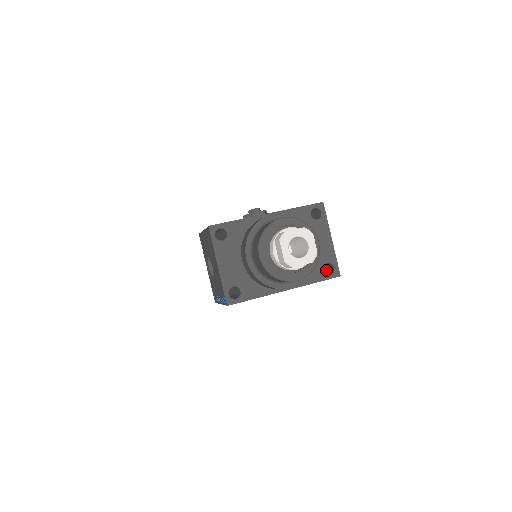
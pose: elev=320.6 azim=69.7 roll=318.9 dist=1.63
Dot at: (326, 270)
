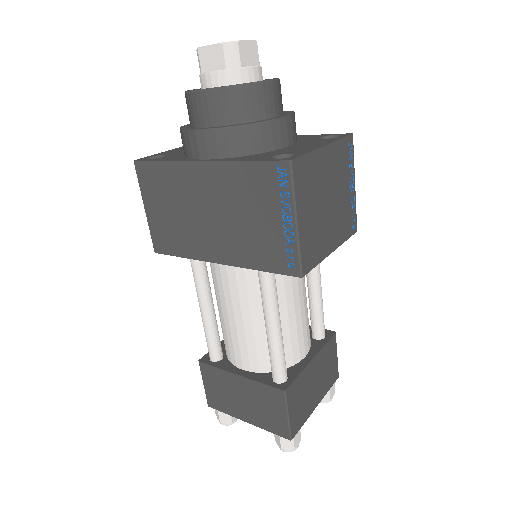
Dot at: occluded
